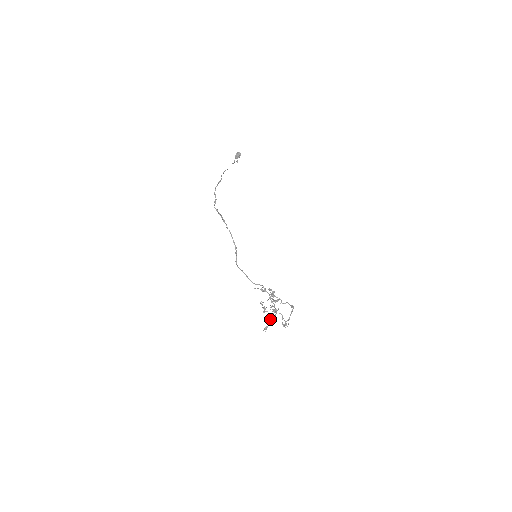
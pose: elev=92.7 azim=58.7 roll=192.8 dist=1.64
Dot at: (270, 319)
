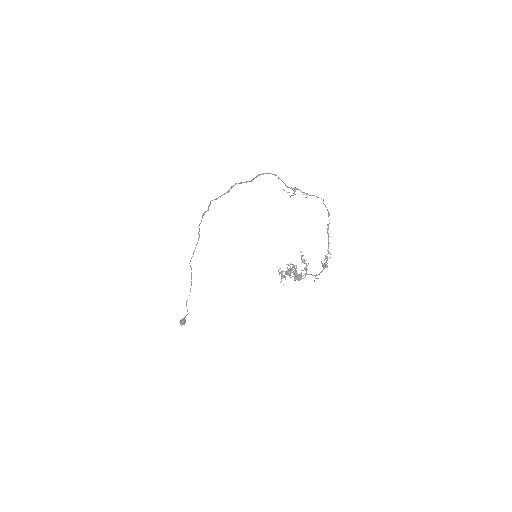
Dot at: occluded
